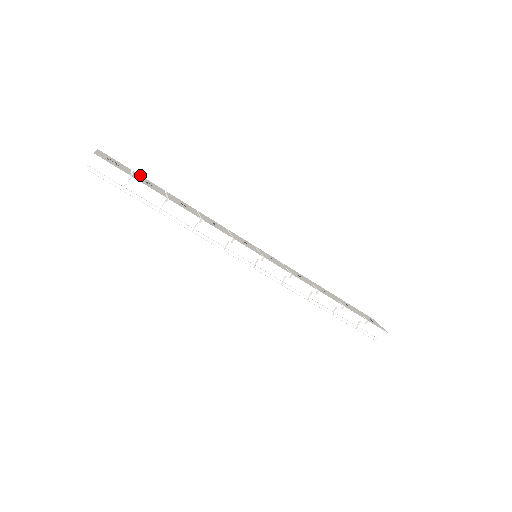
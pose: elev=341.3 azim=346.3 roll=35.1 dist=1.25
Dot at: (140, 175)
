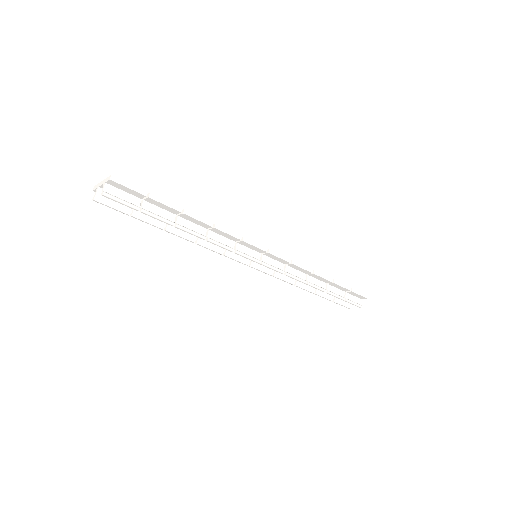
Dot at: occluded
